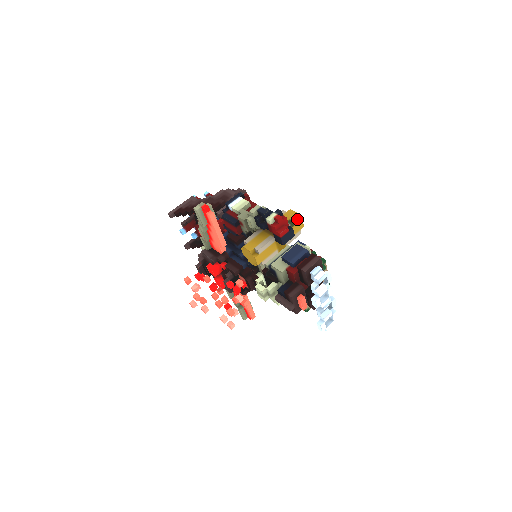
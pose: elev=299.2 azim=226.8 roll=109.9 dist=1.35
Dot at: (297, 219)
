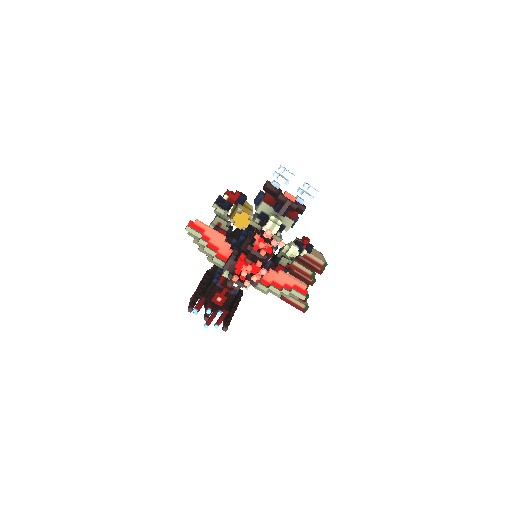
Dot at: occluded
